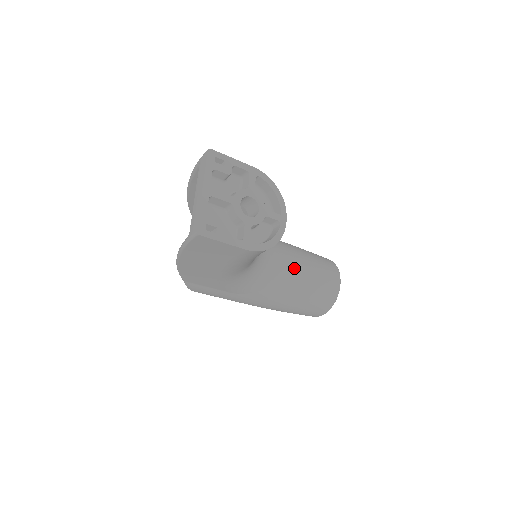
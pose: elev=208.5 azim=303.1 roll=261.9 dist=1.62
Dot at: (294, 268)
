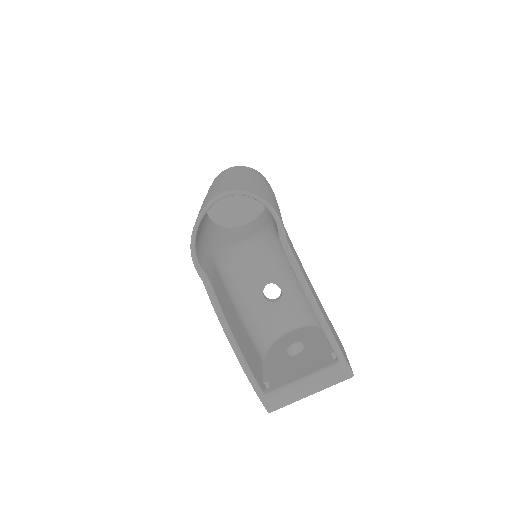
Dot at: occluded
